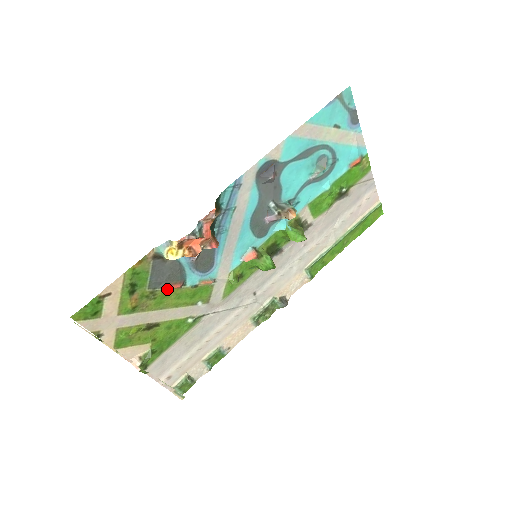
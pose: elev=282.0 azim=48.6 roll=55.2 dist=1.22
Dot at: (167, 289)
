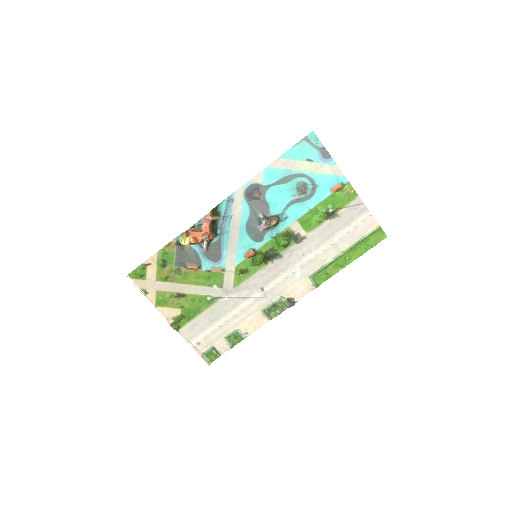
Dot at: (188, 269)
